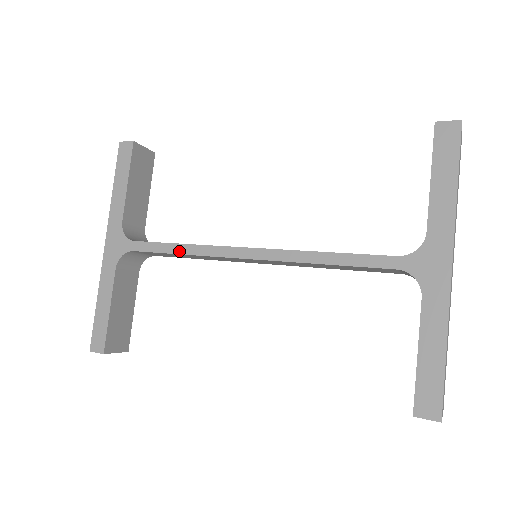
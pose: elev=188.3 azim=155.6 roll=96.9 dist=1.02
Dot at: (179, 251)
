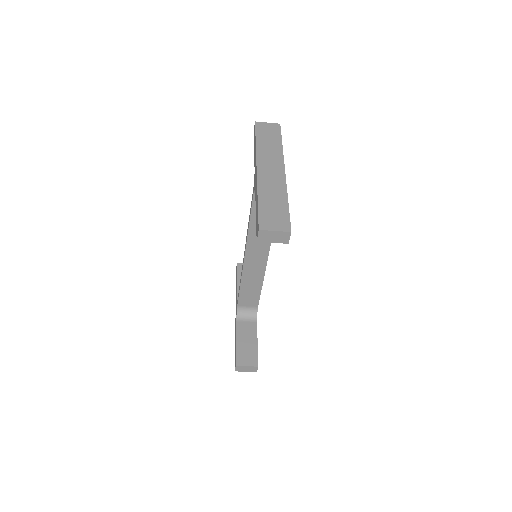
Dot at: (240, 285)
